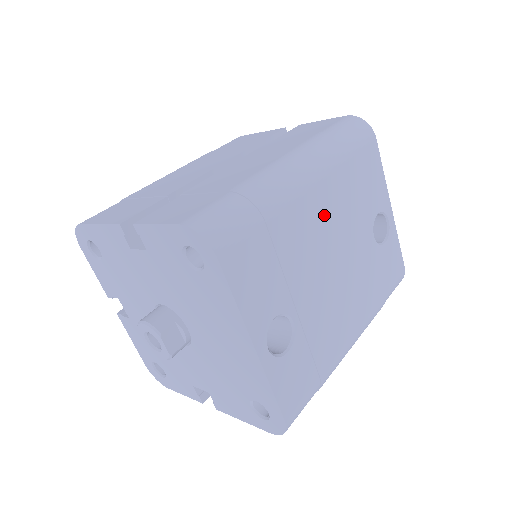
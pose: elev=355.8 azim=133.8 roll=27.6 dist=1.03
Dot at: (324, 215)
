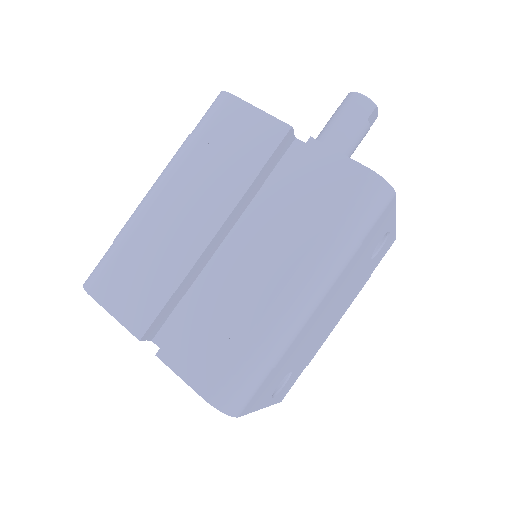
Dot at: (325, 306)
